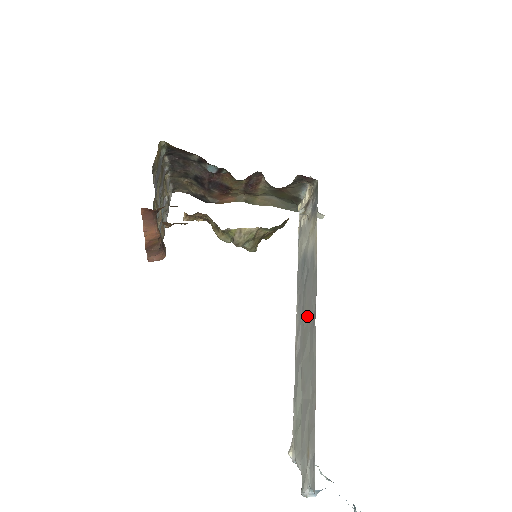
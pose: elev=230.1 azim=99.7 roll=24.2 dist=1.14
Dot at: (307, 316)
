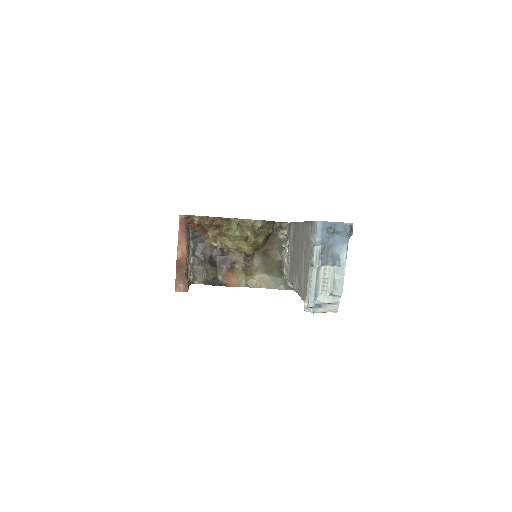
Dot at: (296, 247)
